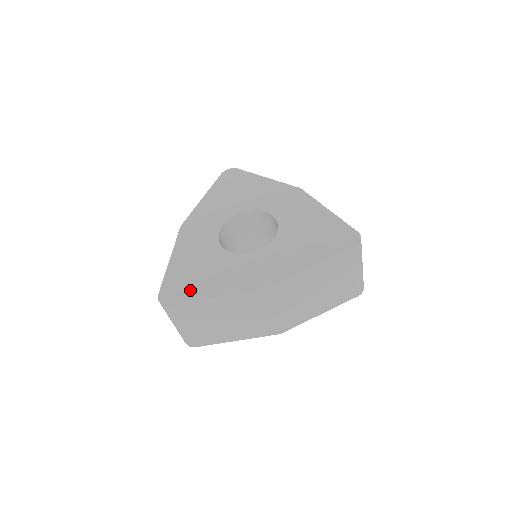
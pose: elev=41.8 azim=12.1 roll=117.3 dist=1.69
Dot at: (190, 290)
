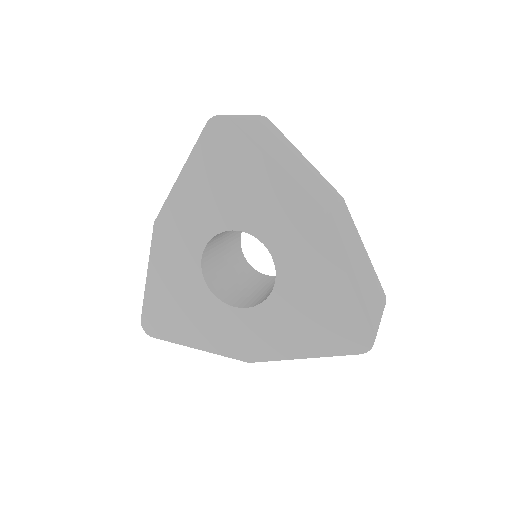
Dot at: (172, 329)
